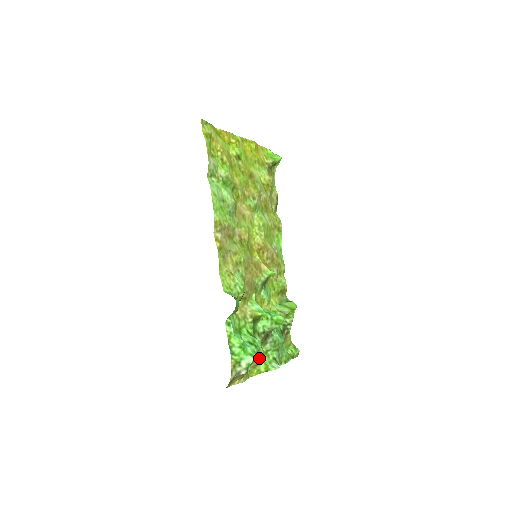
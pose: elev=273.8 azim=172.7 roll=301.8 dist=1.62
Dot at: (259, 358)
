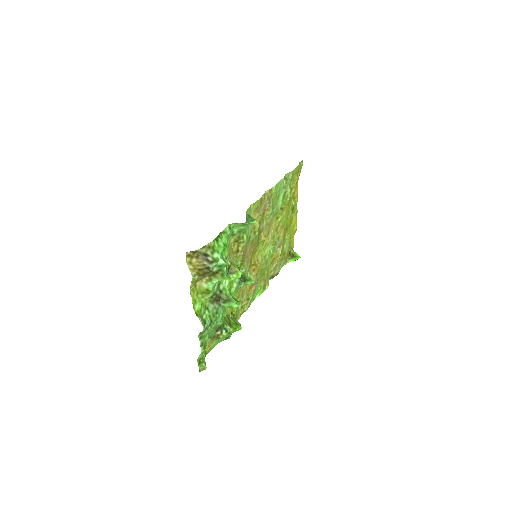
Dot at: (213, 286)
